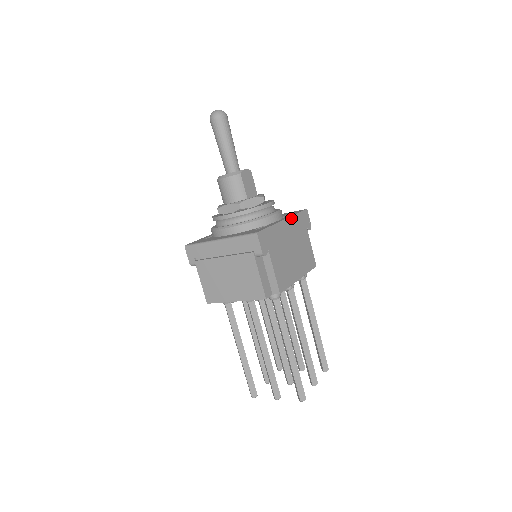
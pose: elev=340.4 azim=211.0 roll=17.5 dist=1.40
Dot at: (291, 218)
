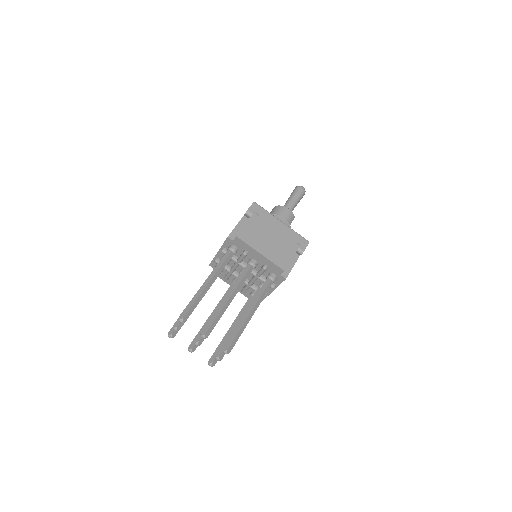
Dot at: occluded
